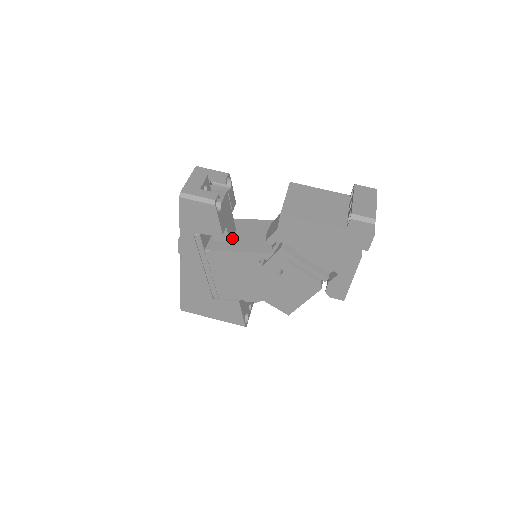
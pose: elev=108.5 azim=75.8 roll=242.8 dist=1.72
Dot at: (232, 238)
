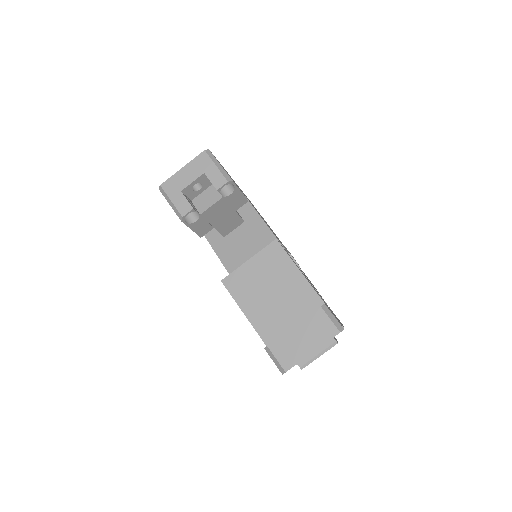
Dot at: (228, 233)
